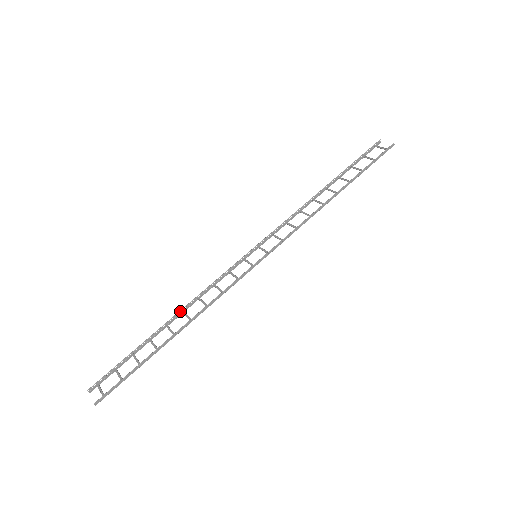
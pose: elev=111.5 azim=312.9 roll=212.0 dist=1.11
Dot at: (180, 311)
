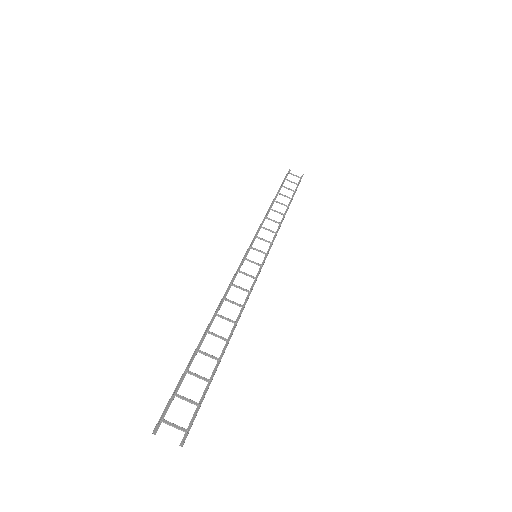
Dot at: (214, 313)
